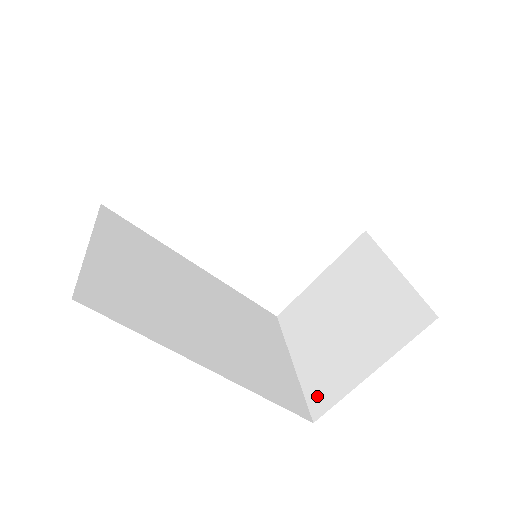
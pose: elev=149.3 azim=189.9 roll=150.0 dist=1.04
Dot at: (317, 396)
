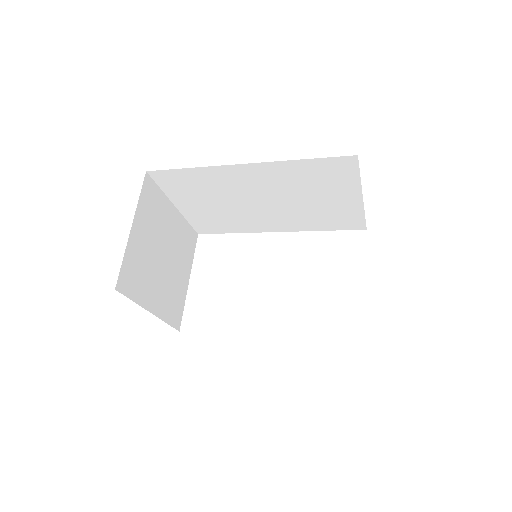
Dot at: occluded
